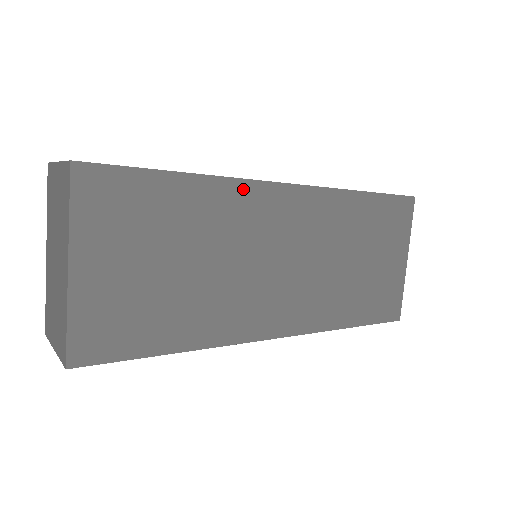
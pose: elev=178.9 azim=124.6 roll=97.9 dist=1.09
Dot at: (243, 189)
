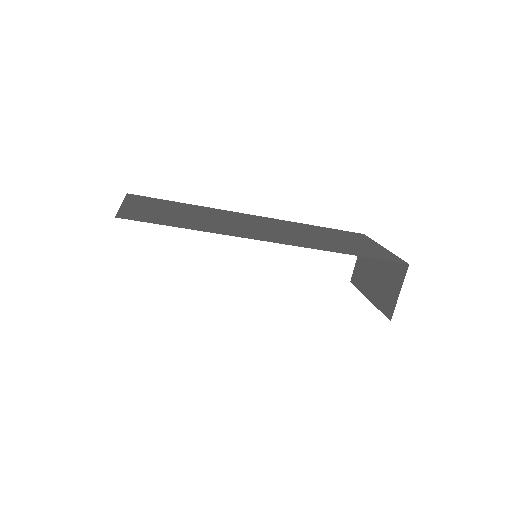
Dot at: (223, 211)
